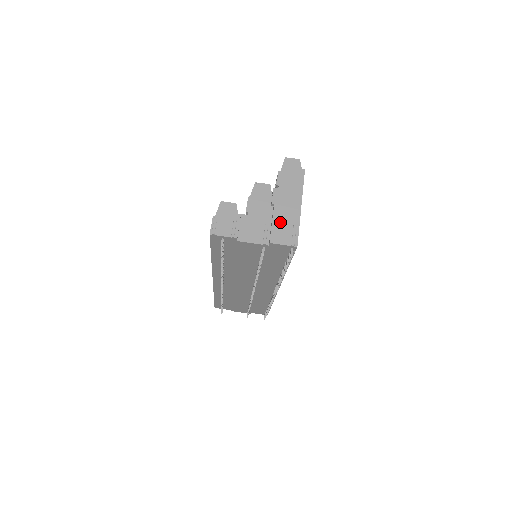
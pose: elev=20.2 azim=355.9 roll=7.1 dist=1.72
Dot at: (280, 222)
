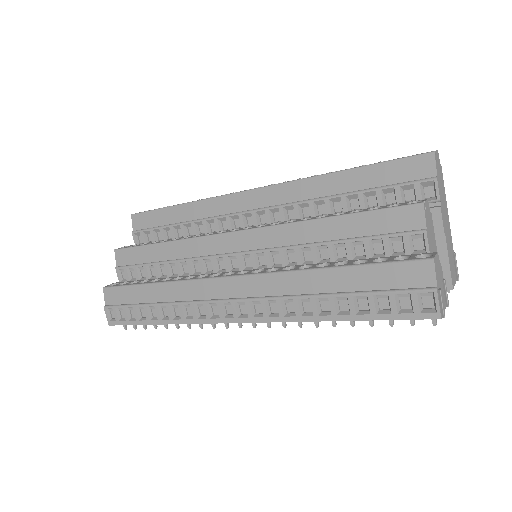
Dot at: (450, 255)
